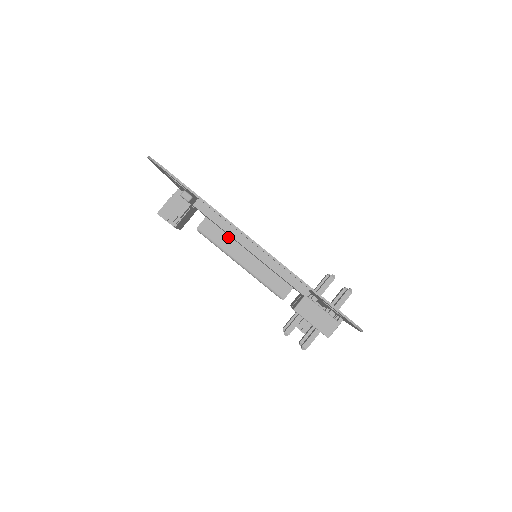
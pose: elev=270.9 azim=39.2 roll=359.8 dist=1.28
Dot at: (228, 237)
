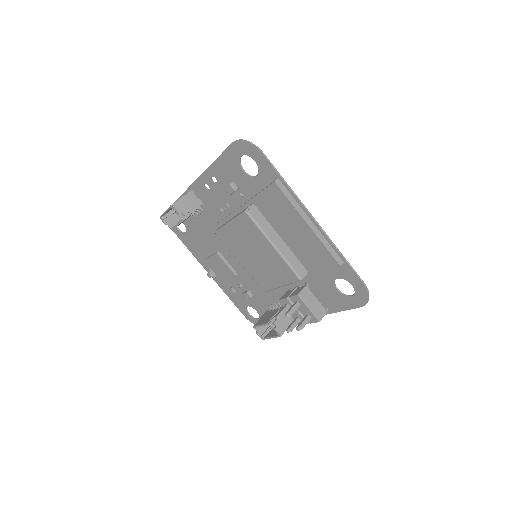
Dot at: (268, 223)
